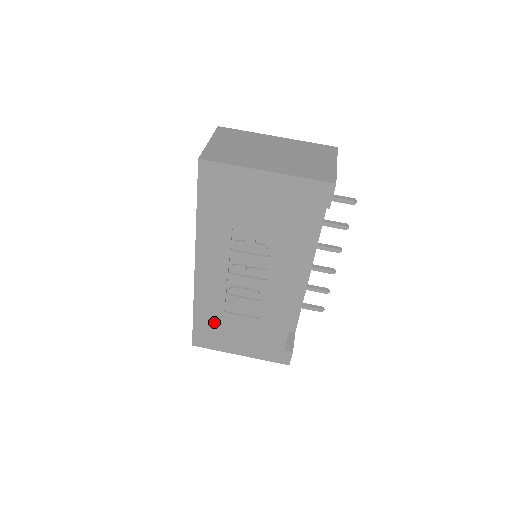
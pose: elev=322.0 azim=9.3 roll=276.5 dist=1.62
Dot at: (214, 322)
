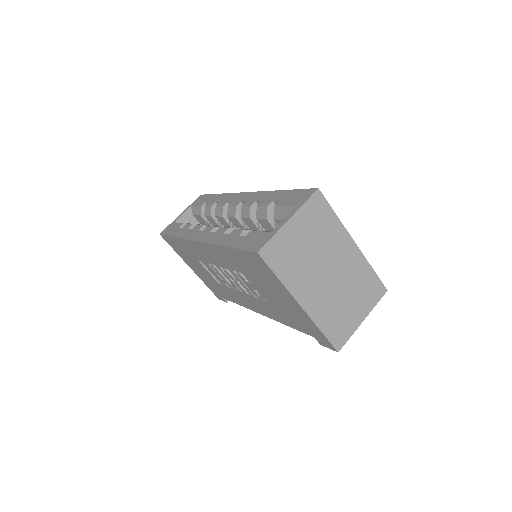
Dot at: (186, 252)
